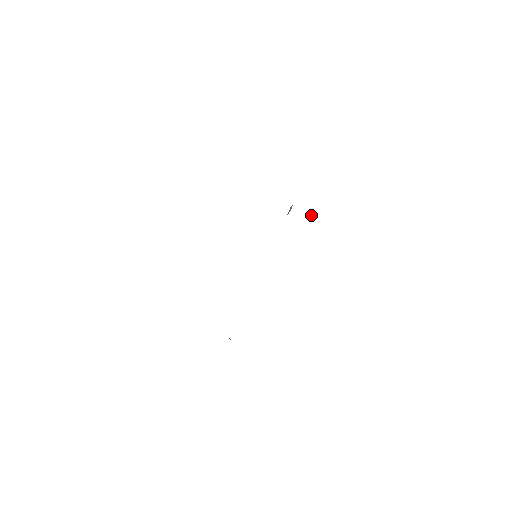
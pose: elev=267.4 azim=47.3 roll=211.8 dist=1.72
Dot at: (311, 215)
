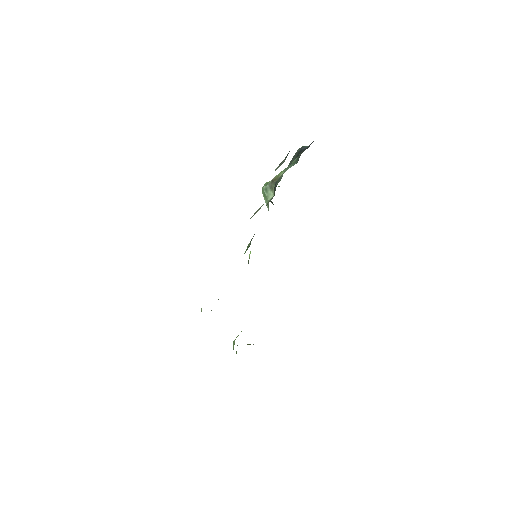
Dot at: occluded
